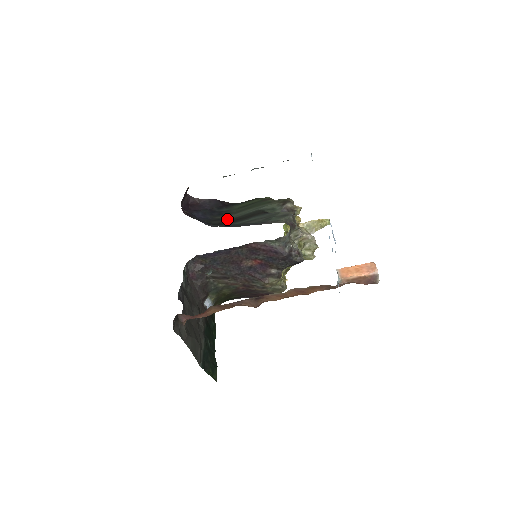
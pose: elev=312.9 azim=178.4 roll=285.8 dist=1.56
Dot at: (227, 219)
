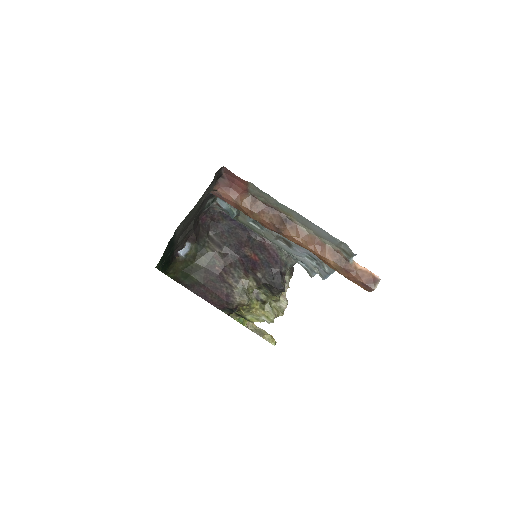
Dot at: occluded
